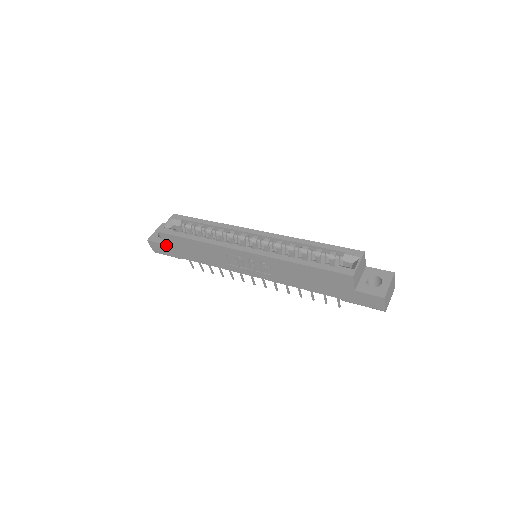
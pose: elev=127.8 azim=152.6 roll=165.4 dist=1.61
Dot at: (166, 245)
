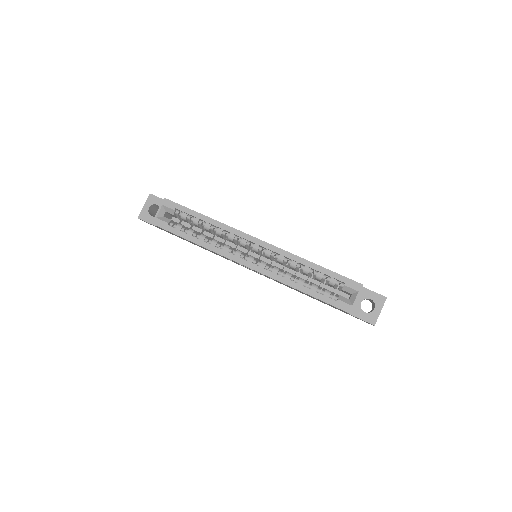
Dot at: (160, 228)
